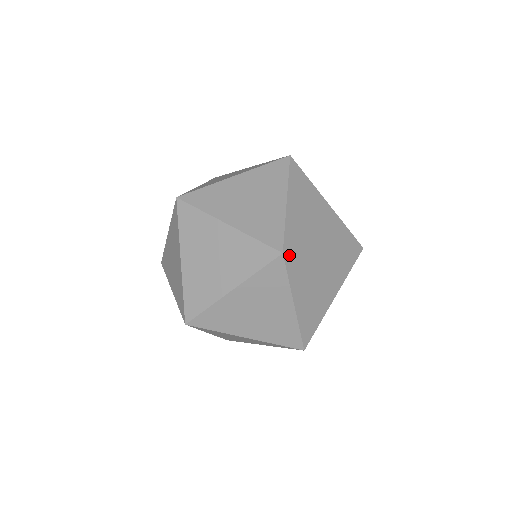
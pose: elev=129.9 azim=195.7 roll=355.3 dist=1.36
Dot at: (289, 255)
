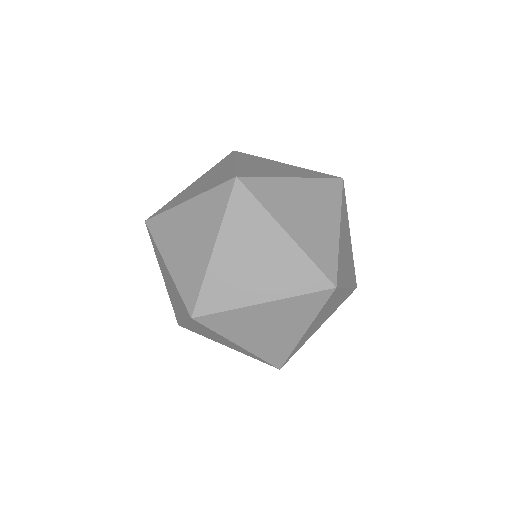
Dot at: (202, 317)
